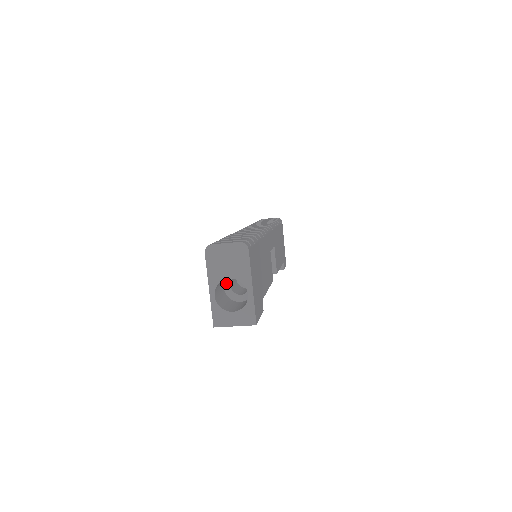
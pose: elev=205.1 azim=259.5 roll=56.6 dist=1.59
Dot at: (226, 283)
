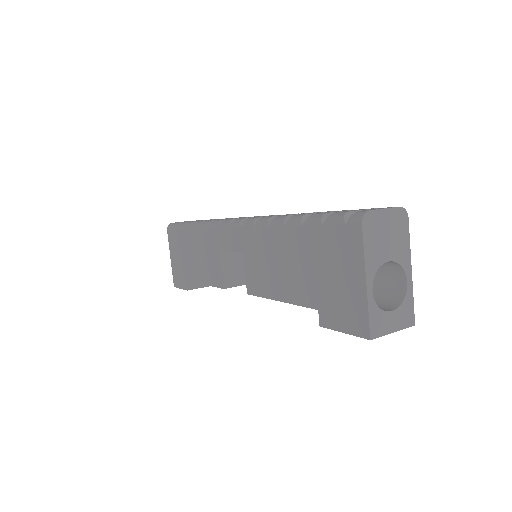
Dot at: occluded
